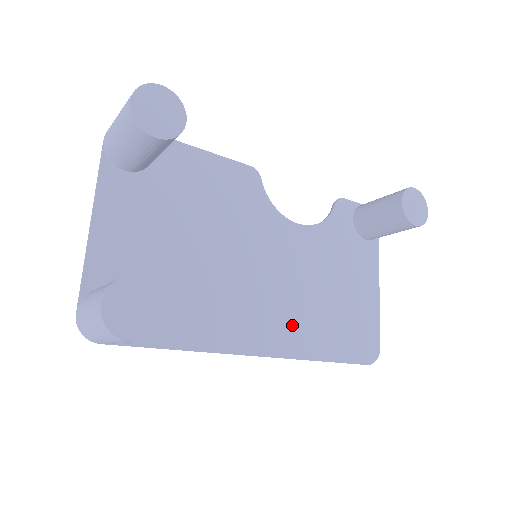
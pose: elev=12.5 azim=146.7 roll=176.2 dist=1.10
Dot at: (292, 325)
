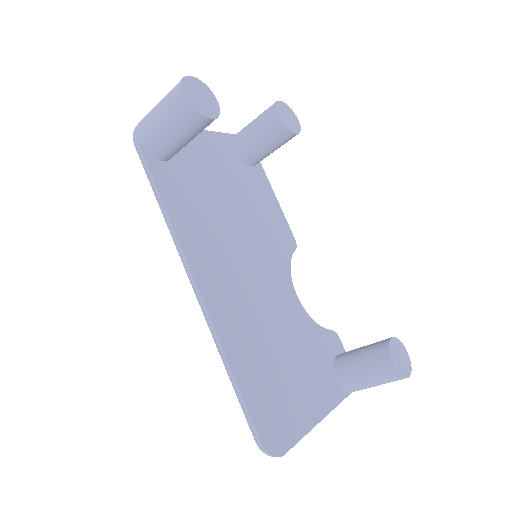
Dot at: (236, 314)
